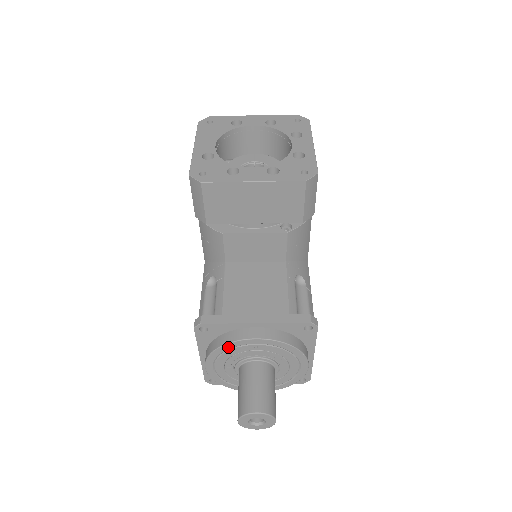
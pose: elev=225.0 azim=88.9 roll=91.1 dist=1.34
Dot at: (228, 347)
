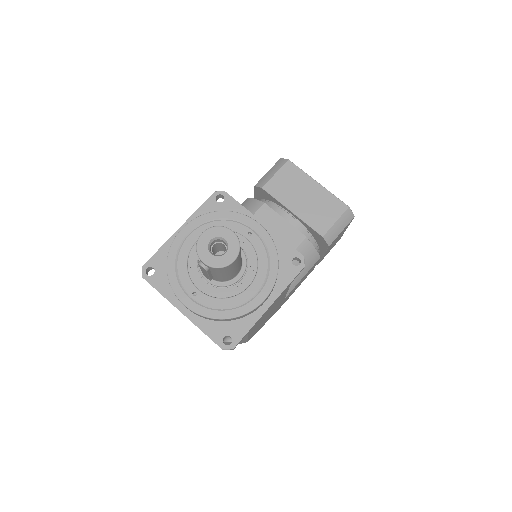
Dot at: (229, 216)
